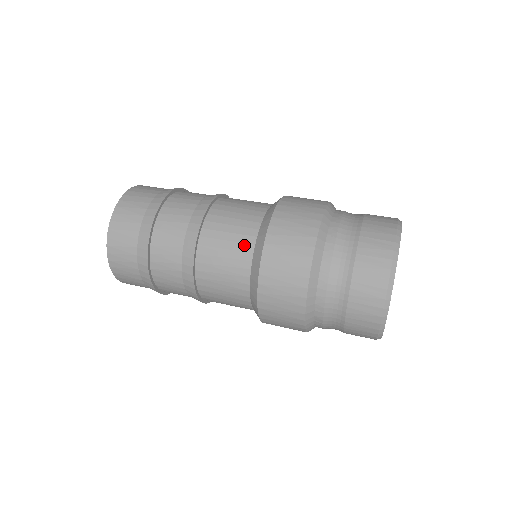
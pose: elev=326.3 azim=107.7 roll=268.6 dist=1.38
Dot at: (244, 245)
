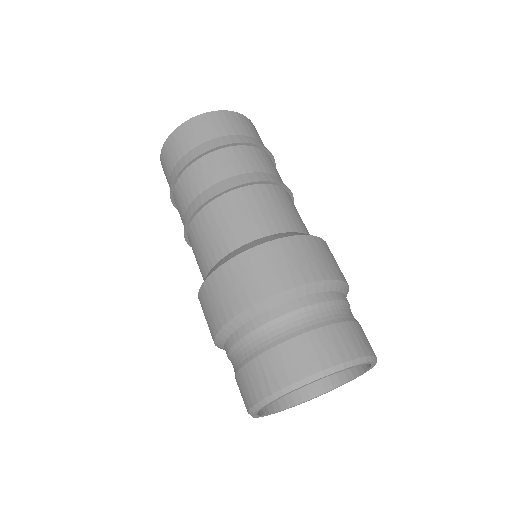
Dot at: (232, 240)
